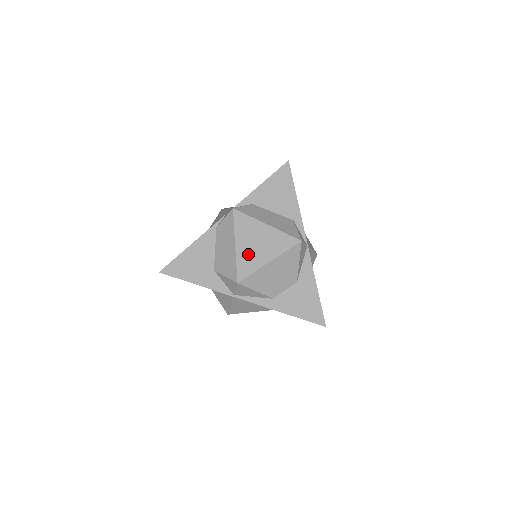
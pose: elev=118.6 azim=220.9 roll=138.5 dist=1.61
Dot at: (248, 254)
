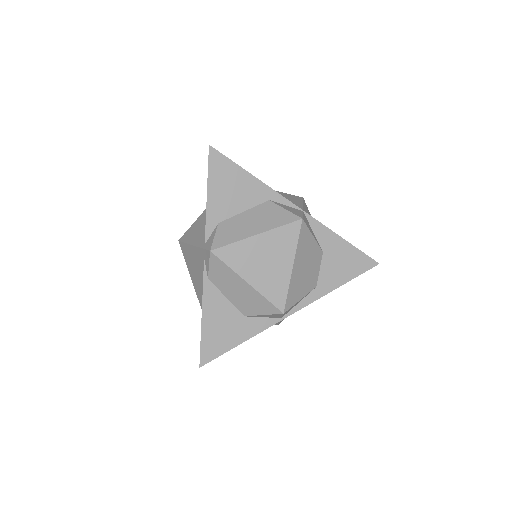
Dot at: (267, 279)
